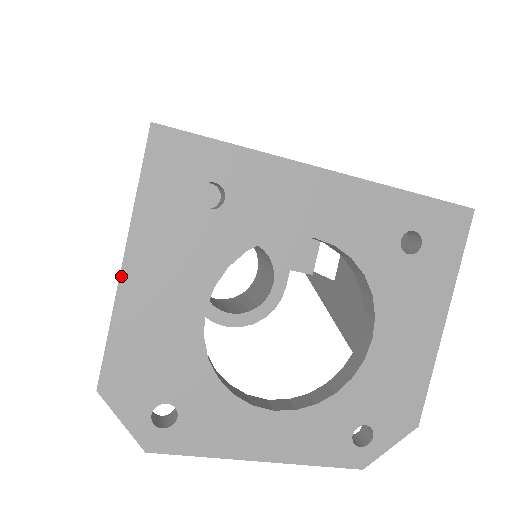
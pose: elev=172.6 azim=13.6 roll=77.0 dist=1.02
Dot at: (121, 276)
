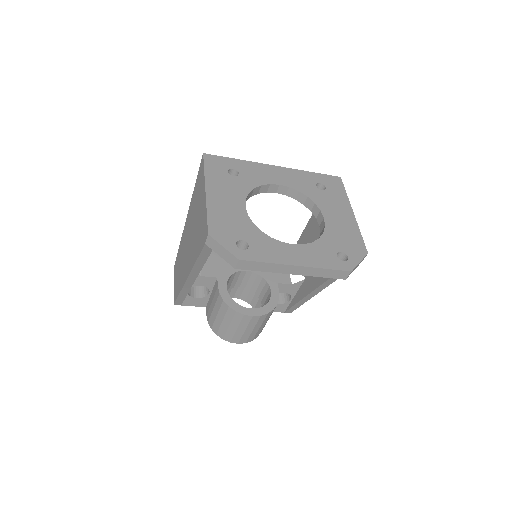
Dot at: (206, 195)
